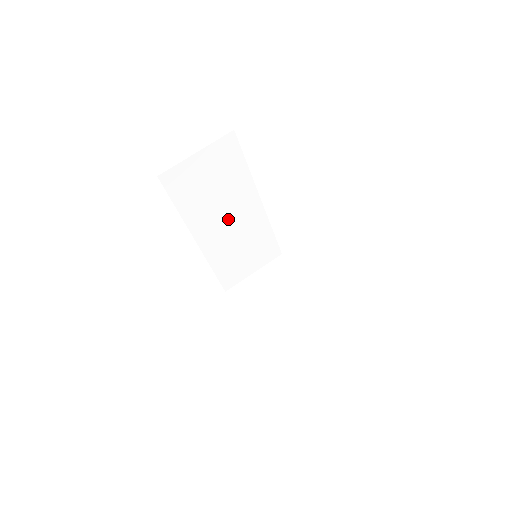
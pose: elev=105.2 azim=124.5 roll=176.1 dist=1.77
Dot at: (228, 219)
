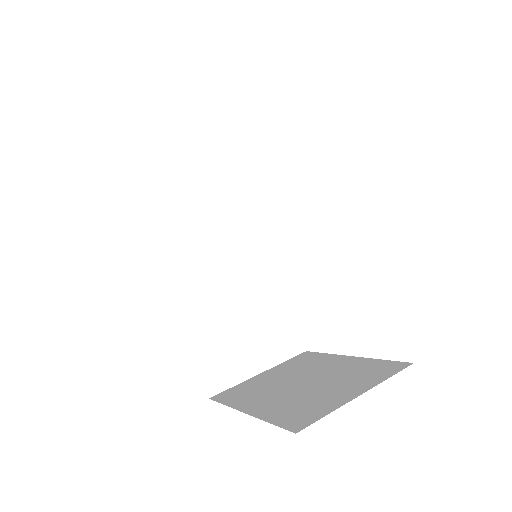
Dot at: (215, 247)
